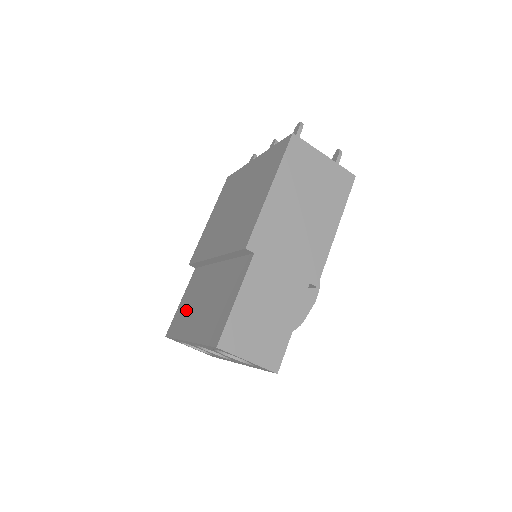
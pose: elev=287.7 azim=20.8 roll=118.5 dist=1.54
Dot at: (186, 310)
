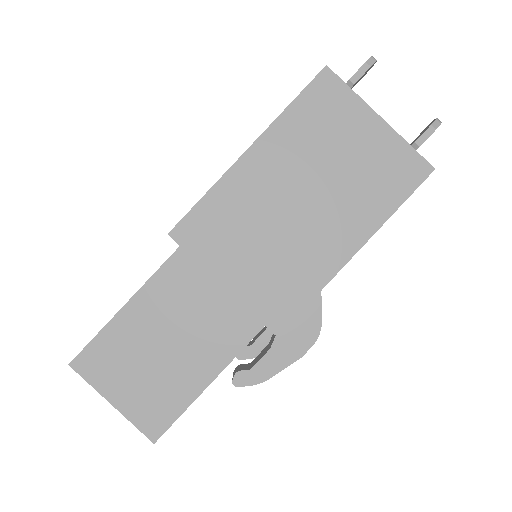
Dot at: occluded
